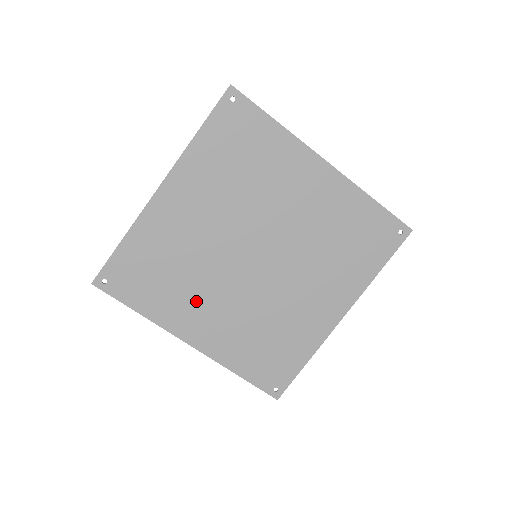
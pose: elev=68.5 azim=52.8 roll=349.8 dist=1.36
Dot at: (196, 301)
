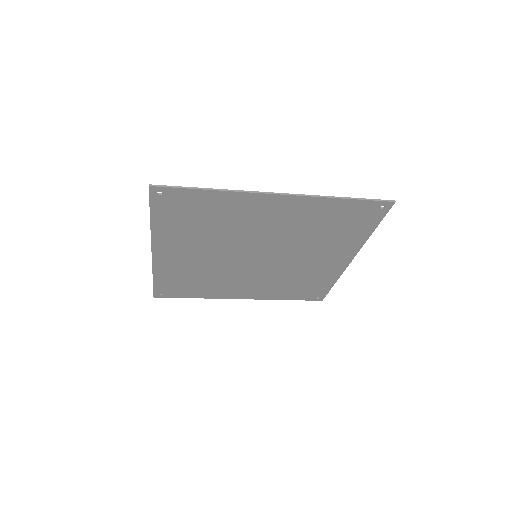
Dot at: (229, 285)
